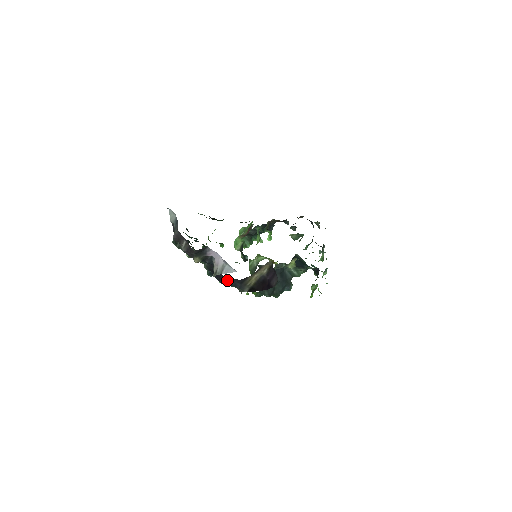
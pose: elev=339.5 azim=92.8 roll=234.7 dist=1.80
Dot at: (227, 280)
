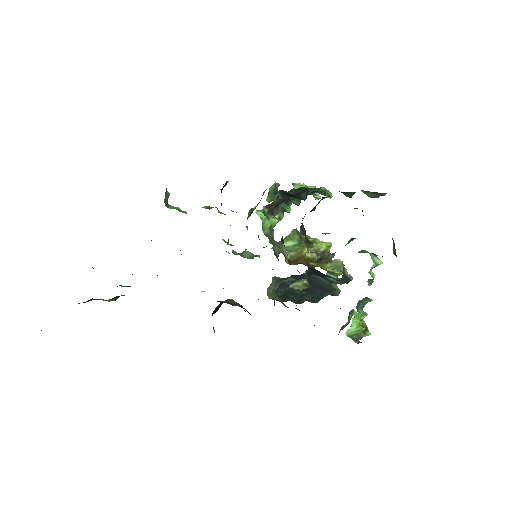
Dot at: occluded
